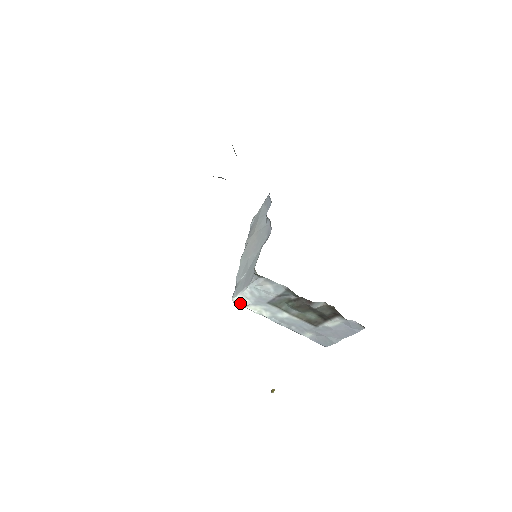
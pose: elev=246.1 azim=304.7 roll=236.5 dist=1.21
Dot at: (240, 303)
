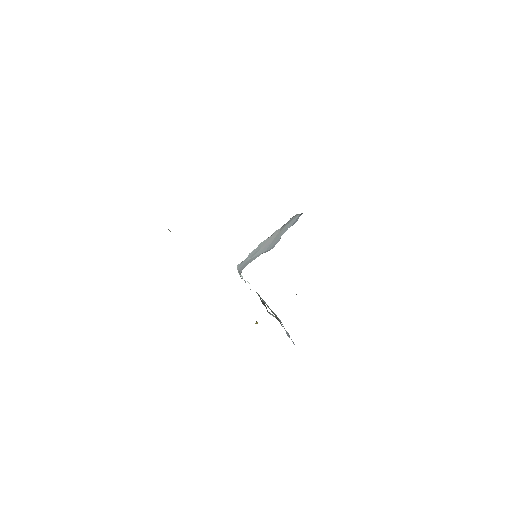
Dot at: occluded
